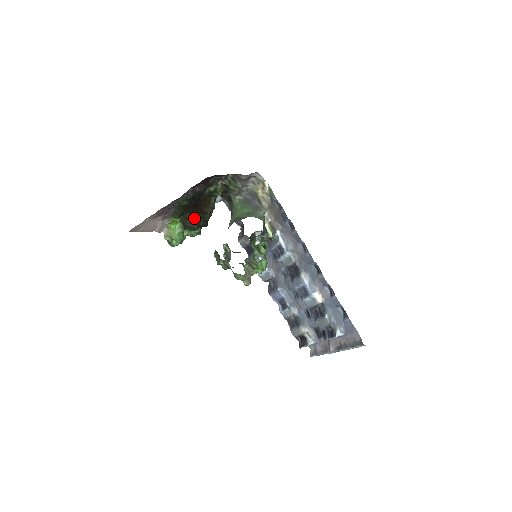
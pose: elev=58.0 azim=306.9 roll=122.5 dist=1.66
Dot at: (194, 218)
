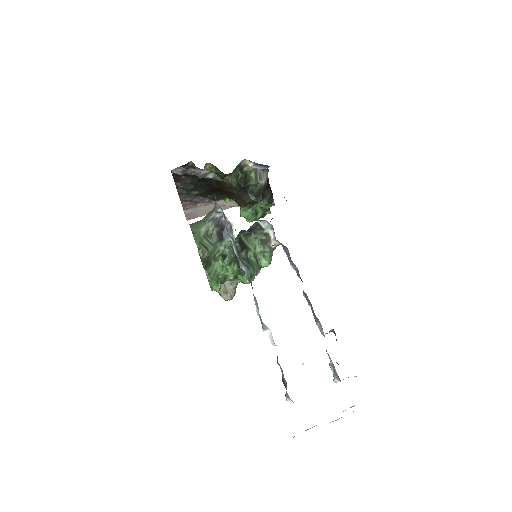
Dot at: (233, 198)
